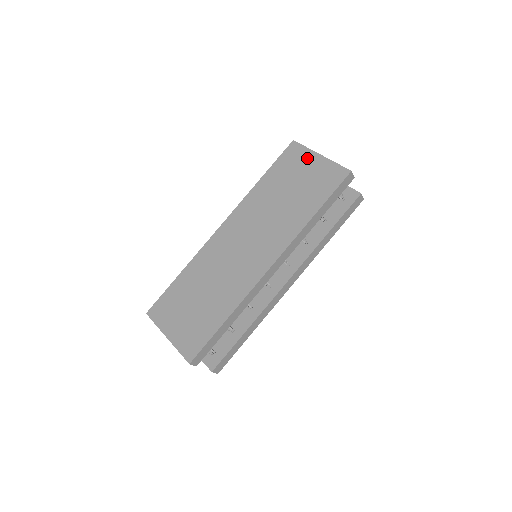
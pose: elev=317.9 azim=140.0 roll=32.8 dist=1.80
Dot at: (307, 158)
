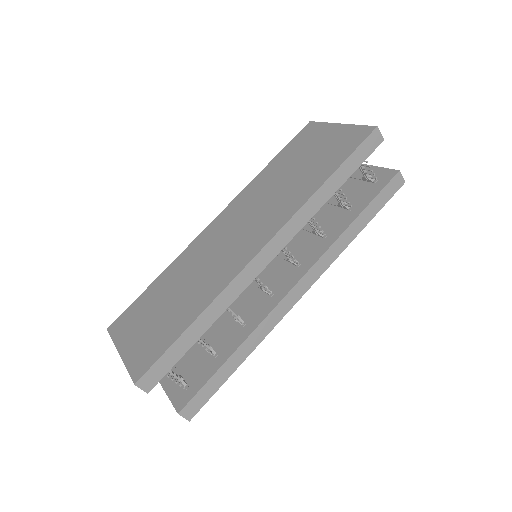
Dot at: (323, 131)
